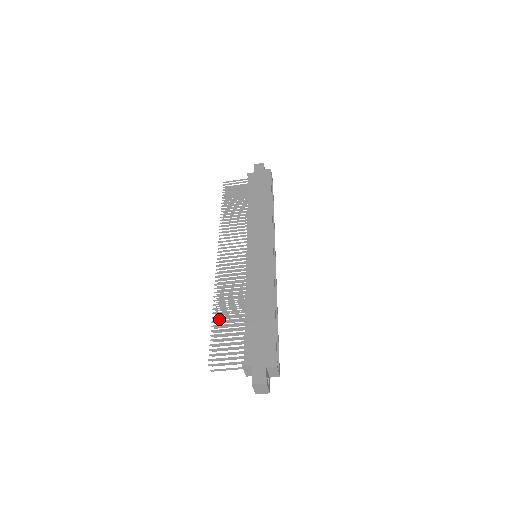
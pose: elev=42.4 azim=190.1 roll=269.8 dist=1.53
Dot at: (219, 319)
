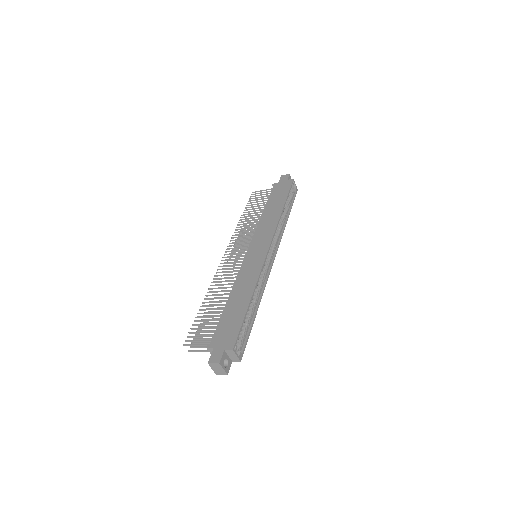
Dot at: occluded
